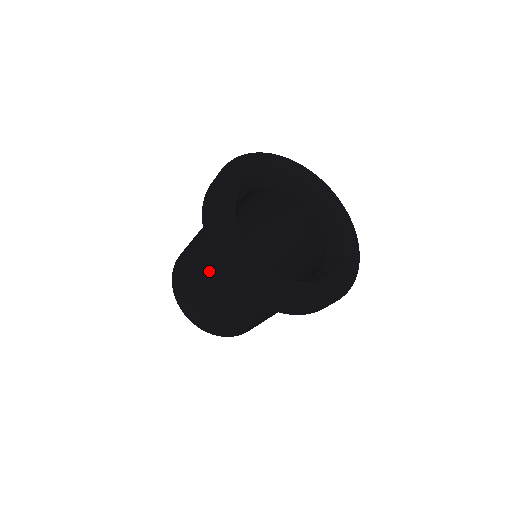
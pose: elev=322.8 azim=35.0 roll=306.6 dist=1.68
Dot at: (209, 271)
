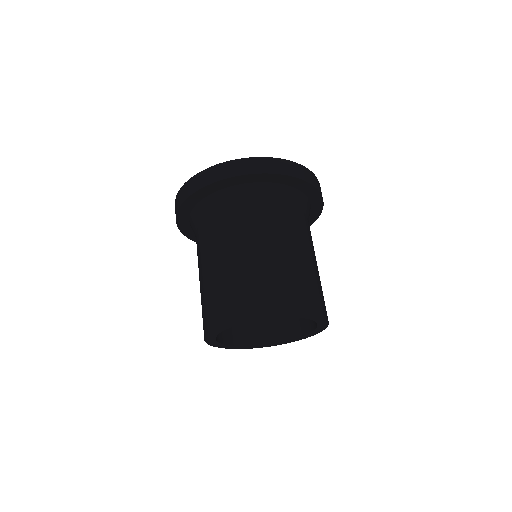
Dot at: (198, 256)
